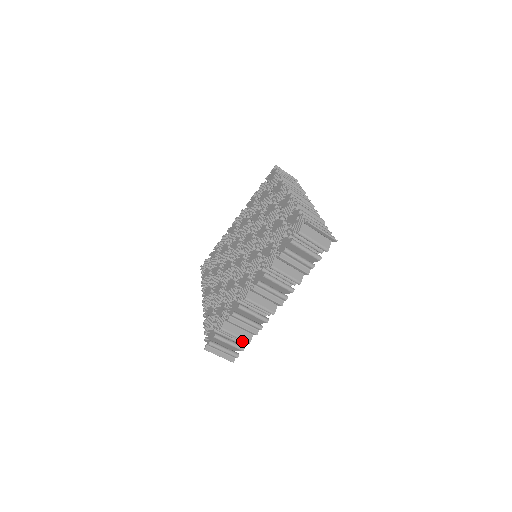
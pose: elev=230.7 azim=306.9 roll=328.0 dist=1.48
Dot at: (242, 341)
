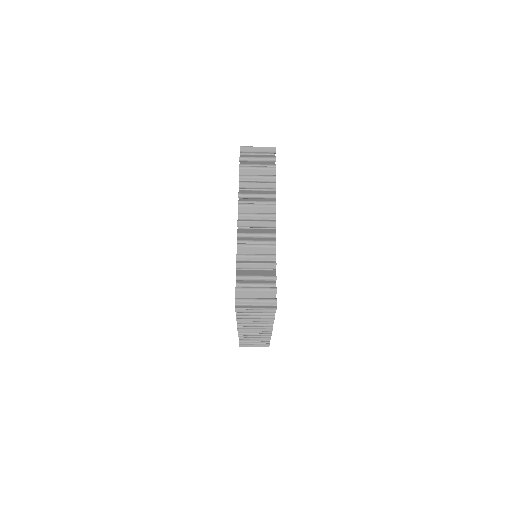
Dot at: (270, 285)
